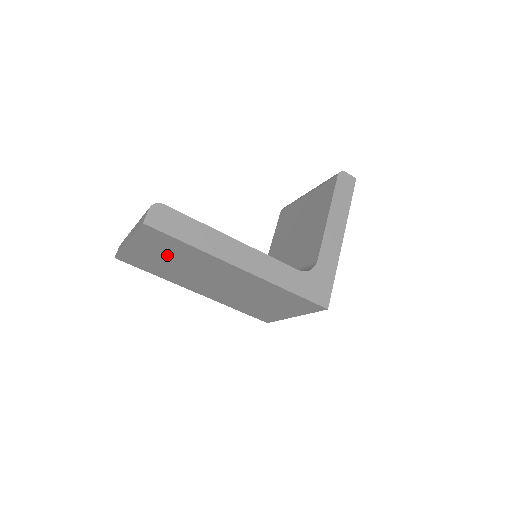
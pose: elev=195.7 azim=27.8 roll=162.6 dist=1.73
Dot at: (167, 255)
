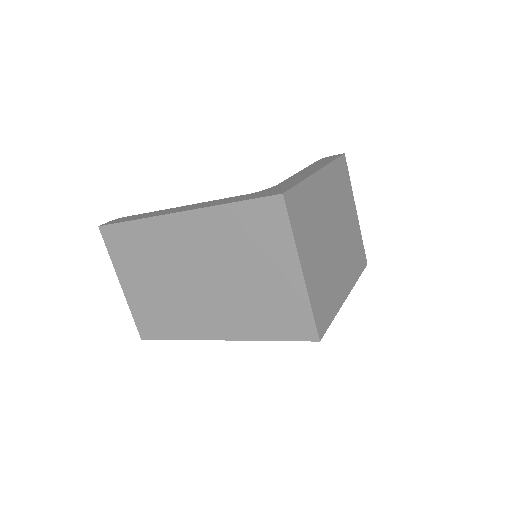
Dot at: (144, 269)
